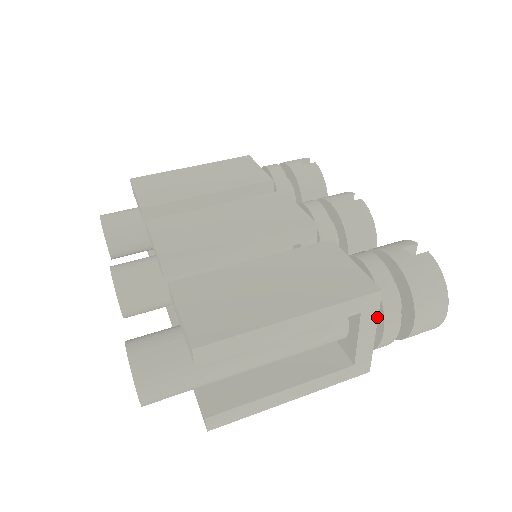
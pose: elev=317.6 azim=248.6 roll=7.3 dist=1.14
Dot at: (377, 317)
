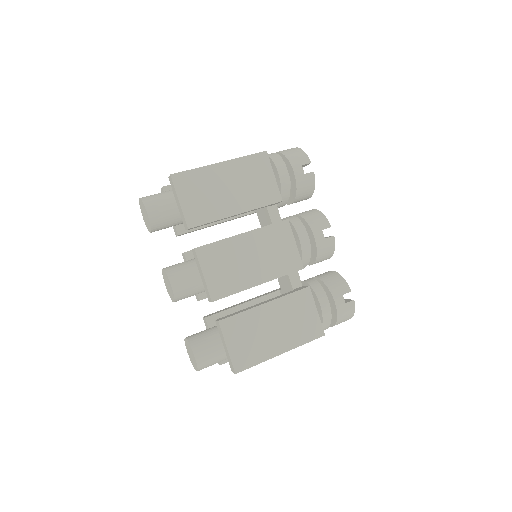
Dot at: occluded
